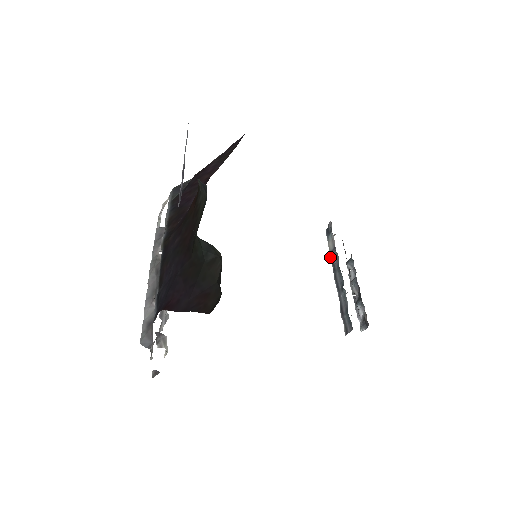
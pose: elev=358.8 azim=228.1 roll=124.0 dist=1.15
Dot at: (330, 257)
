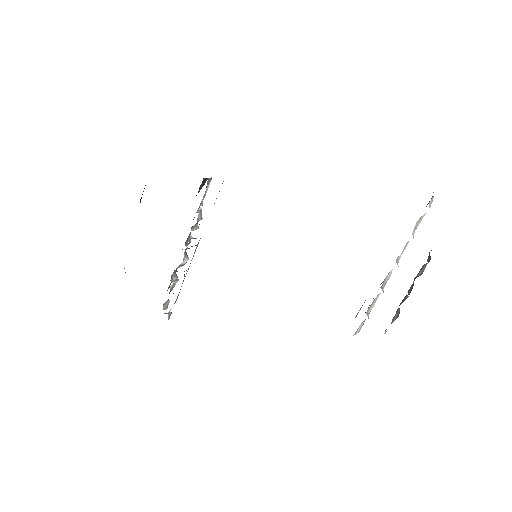
Dot at: occluded
